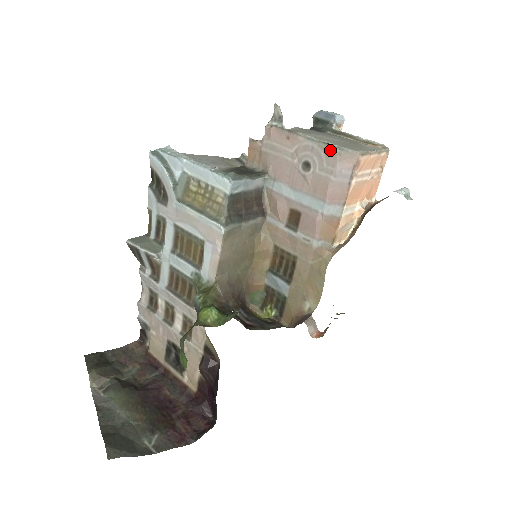
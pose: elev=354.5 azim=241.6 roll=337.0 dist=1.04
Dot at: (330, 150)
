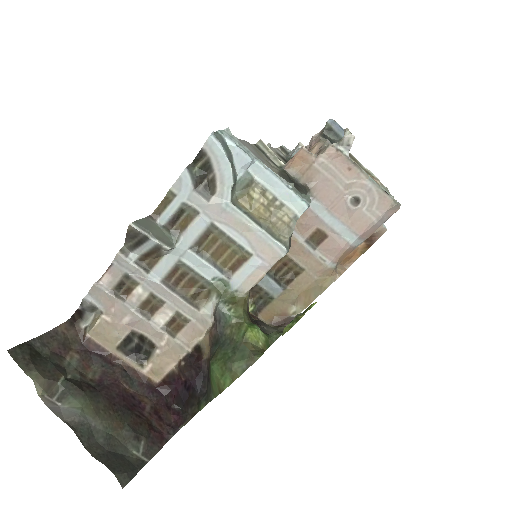
Dot at: (386, 199)
